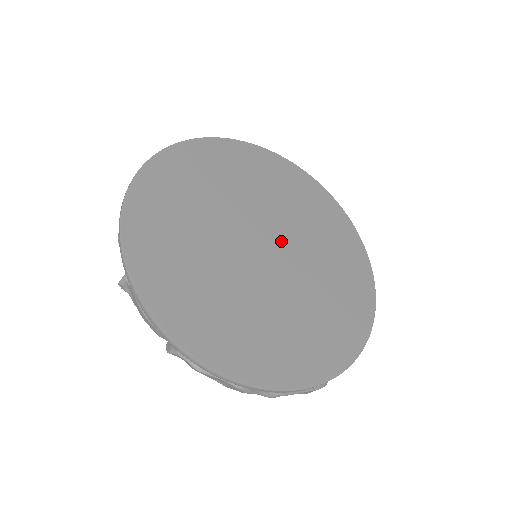
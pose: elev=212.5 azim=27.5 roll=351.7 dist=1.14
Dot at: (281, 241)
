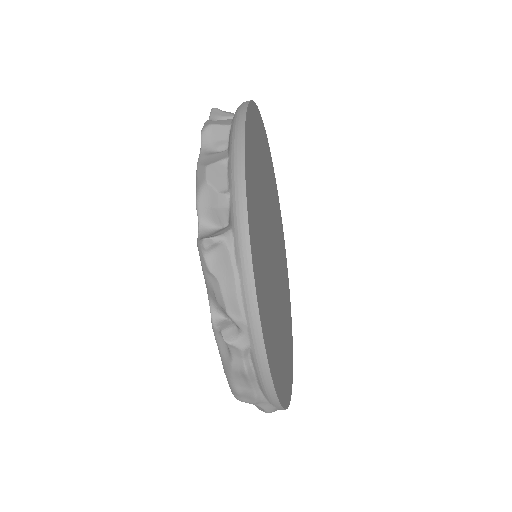
Dot at: (277, 252)
